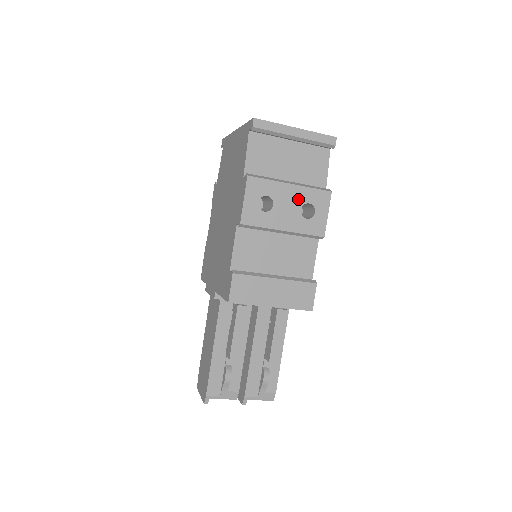
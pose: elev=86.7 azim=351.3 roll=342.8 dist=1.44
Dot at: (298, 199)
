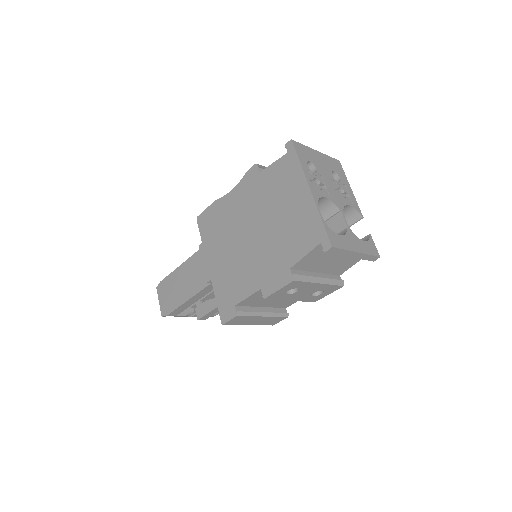
Dot at: (317, 289)
